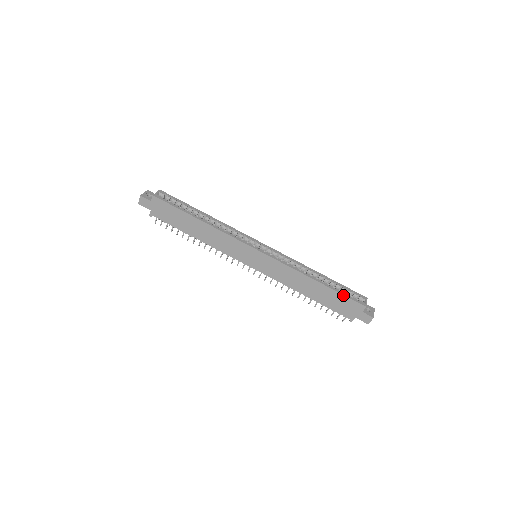
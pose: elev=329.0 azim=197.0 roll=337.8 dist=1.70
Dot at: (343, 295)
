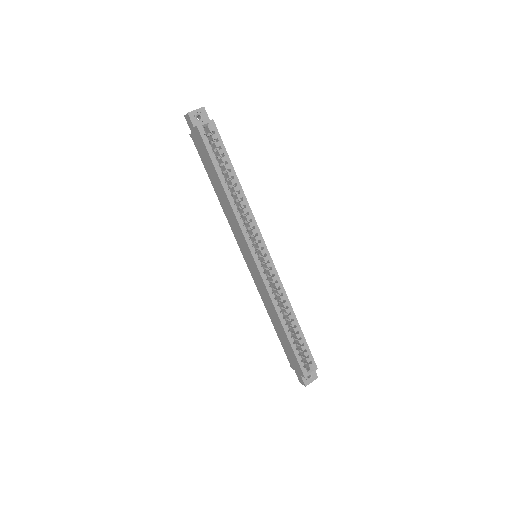
Dot at: (295, 354)
